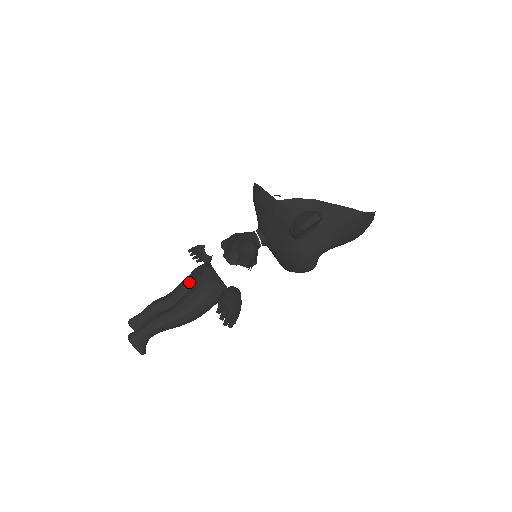
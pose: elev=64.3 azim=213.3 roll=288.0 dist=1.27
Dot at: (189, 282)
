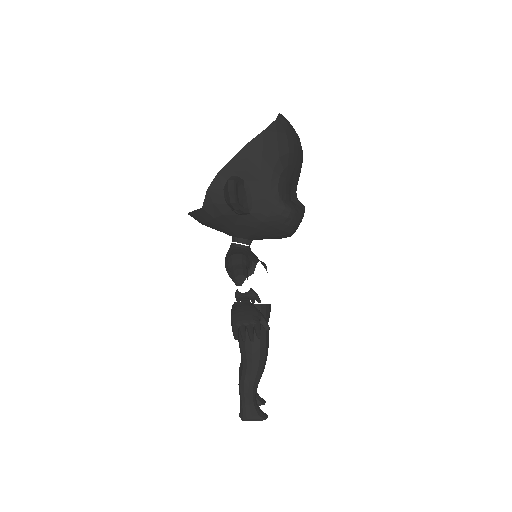
Dot at: occluded
